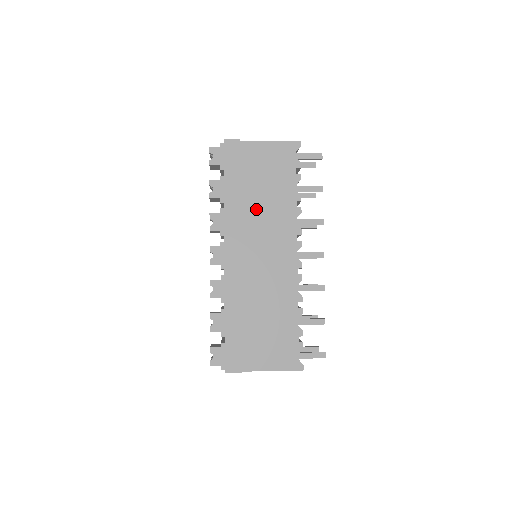
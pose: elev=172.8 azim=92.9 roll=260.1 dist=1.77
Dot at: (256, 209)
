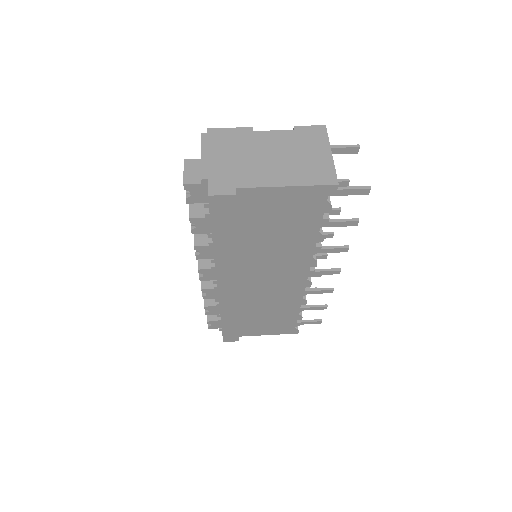
Dot at: (259, 251)
